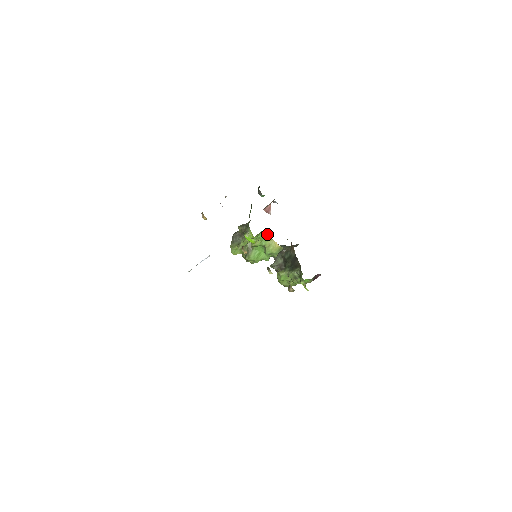
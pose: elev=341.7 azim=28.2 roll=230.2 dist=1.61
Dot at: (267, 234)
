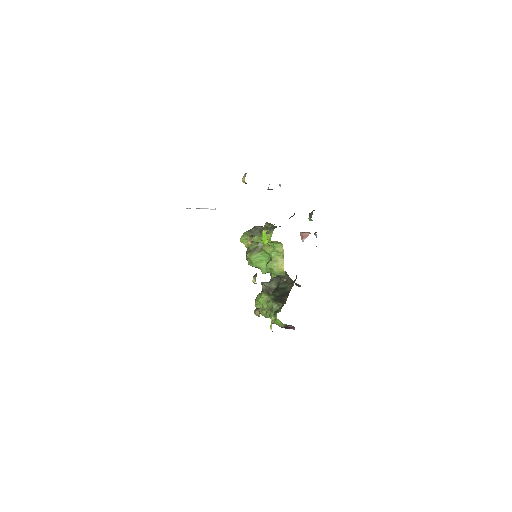
Dot at: (283, 249)
